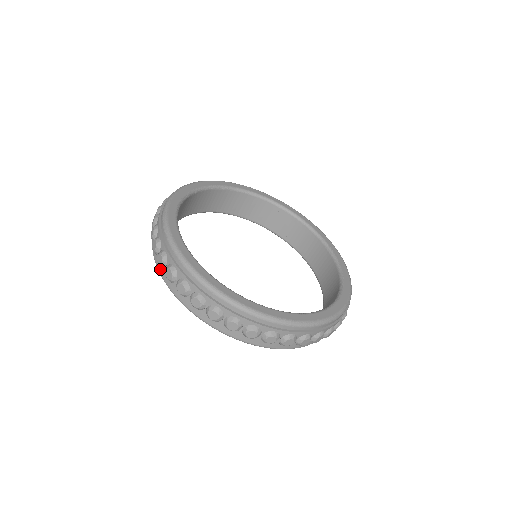
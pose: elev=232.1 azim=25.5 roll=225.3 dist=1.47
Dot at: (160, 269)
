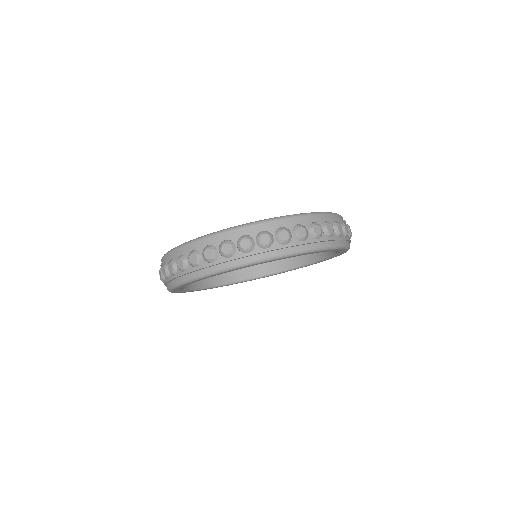
Dot at: (166, 286)
